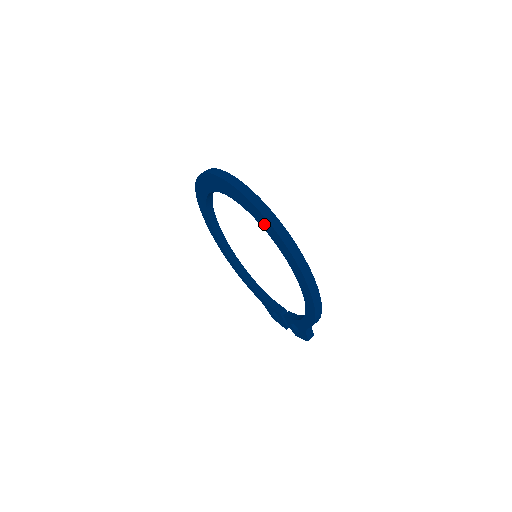
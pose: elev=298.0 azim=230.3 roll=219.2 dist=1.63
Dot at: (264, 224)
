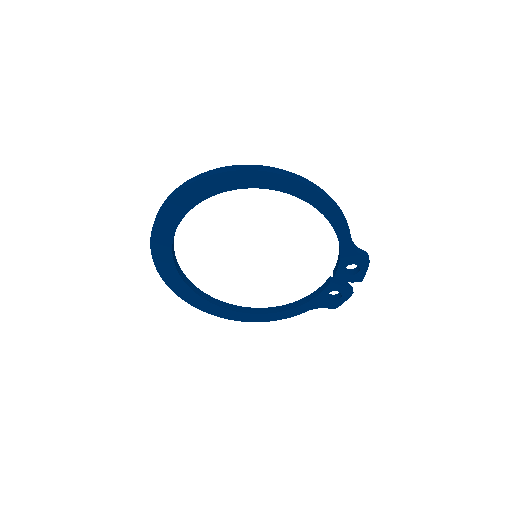
Dot at: (217, 186)
